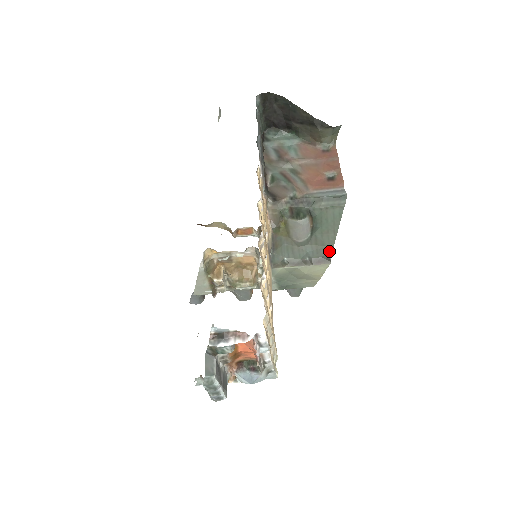
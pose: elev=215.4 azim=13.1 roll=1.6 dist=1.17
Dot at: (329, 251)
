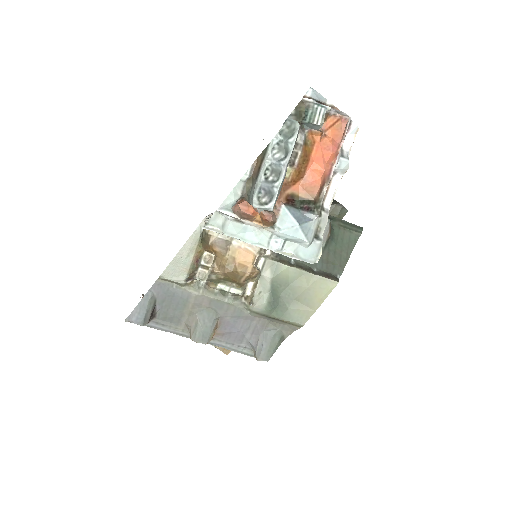
Dot at: (339, 271)
